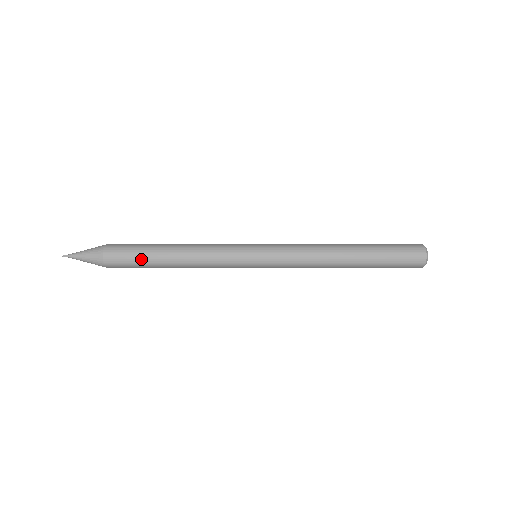
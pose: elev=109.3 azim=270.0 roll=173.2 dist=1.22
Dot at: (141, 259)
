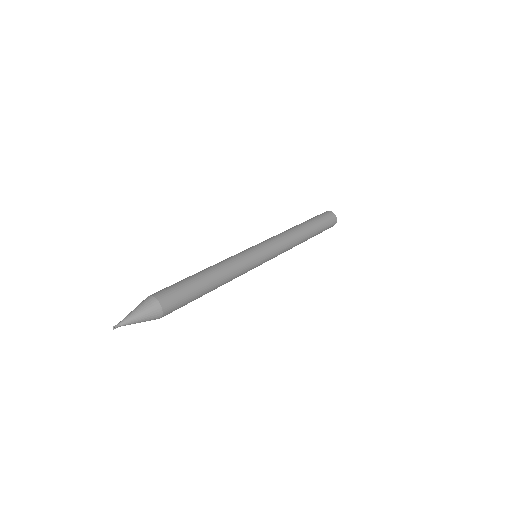
Dot at: (191, 293)
